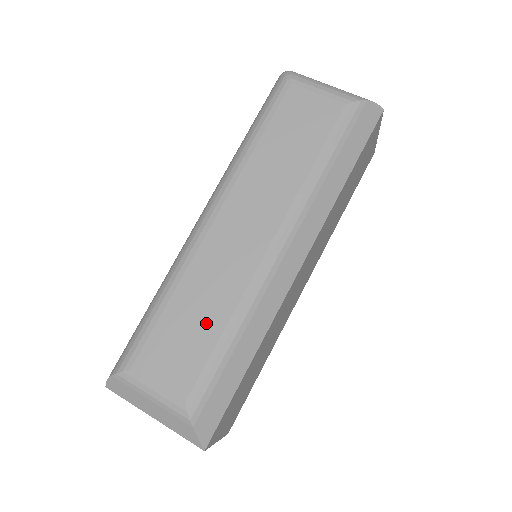
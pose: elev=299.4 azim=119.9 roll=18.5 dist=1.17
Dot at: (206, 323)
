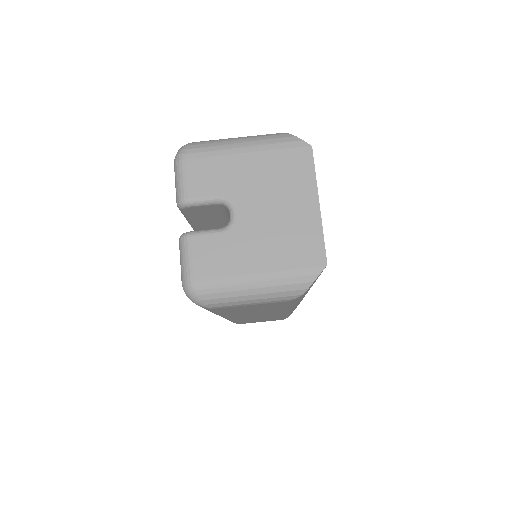
Dot at: occluded
